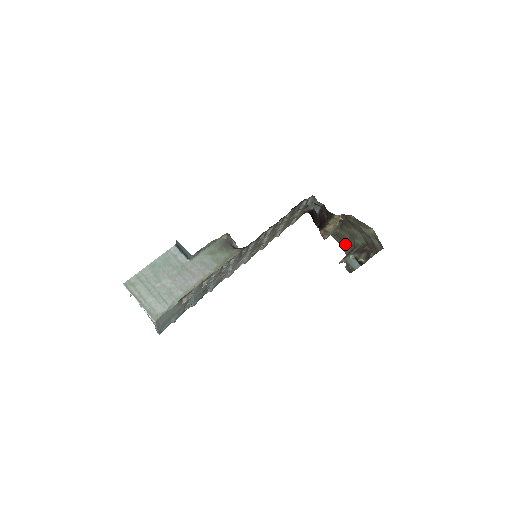
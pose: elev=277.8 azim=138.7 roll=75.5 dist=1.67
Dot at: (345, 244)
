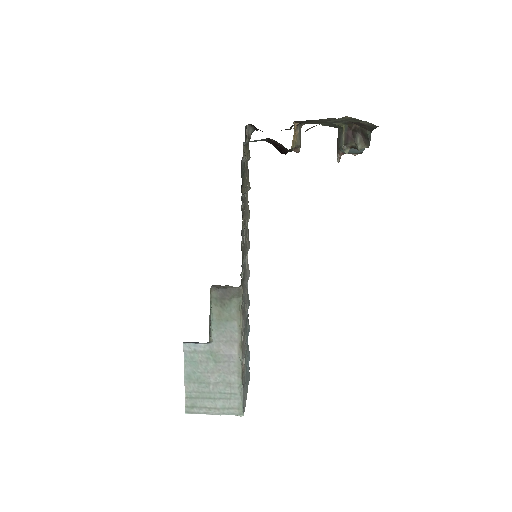
Dot at: (322, 123)
